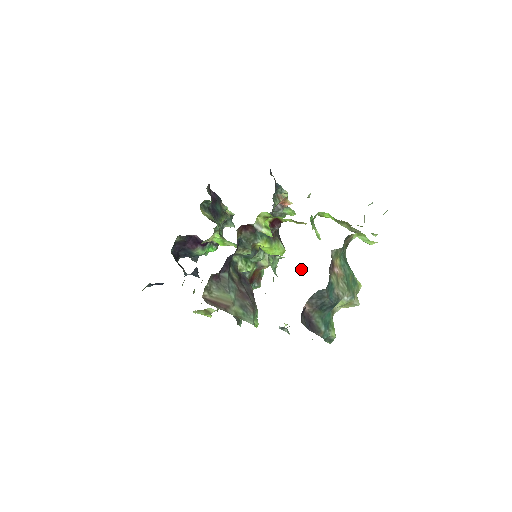
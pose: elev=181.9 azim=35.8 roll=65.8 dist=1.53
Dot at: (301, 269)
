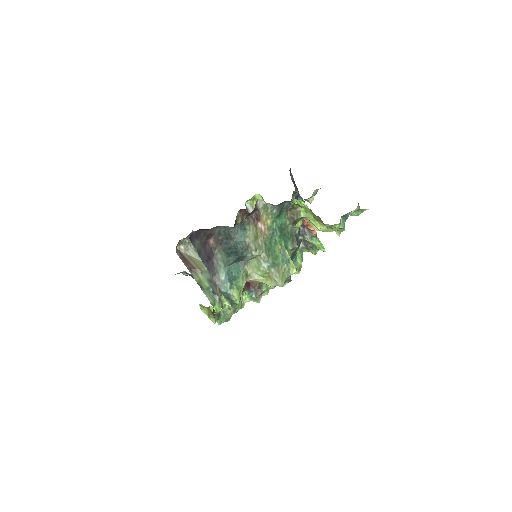
Dot at: occluded
